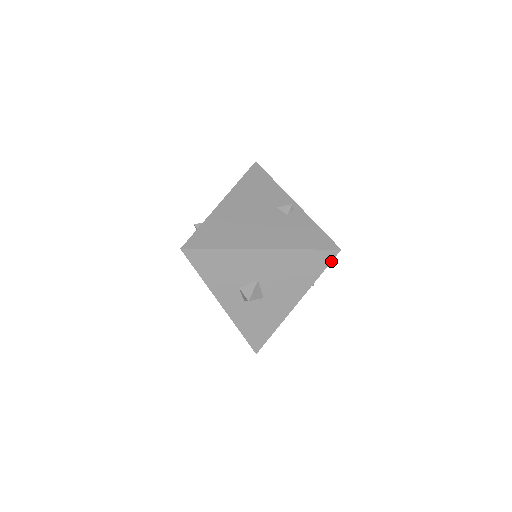
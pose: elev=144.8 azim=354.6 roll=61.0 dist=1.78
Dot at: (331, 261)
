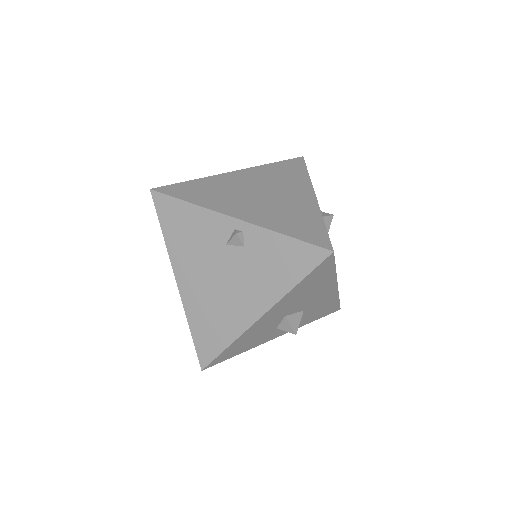
Dot at: (334, 260)
